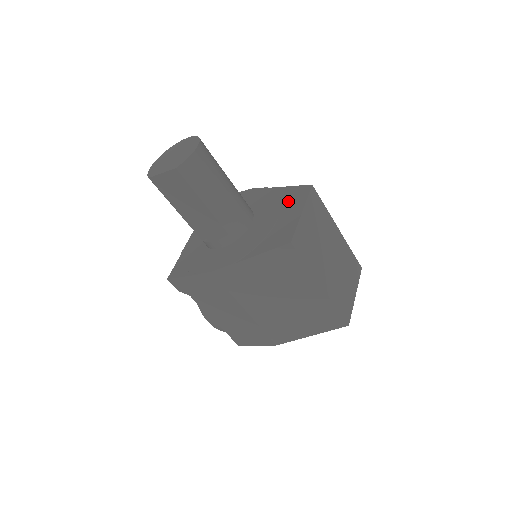
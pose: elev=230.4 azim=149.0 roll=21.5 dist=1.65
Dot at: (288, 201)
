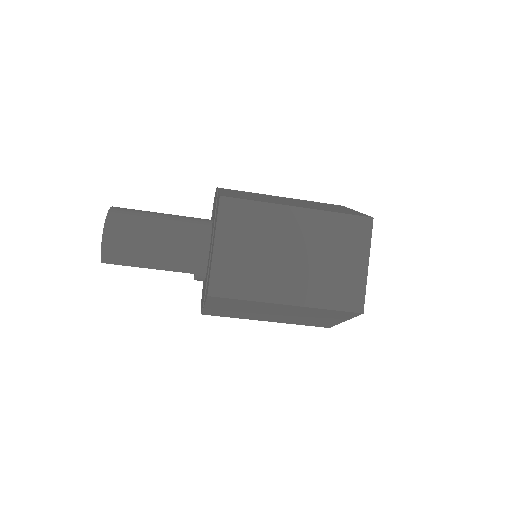
Dot at: (215, 221)
